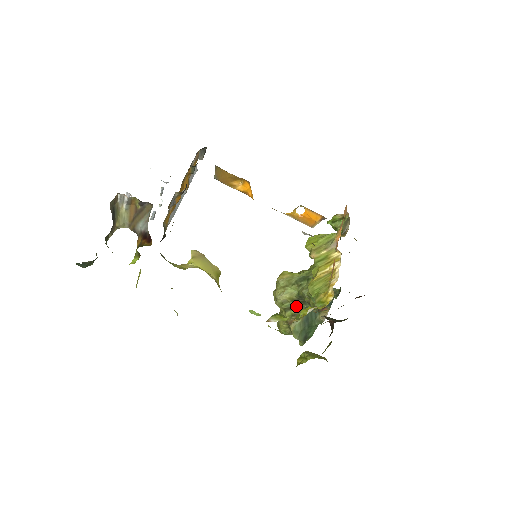
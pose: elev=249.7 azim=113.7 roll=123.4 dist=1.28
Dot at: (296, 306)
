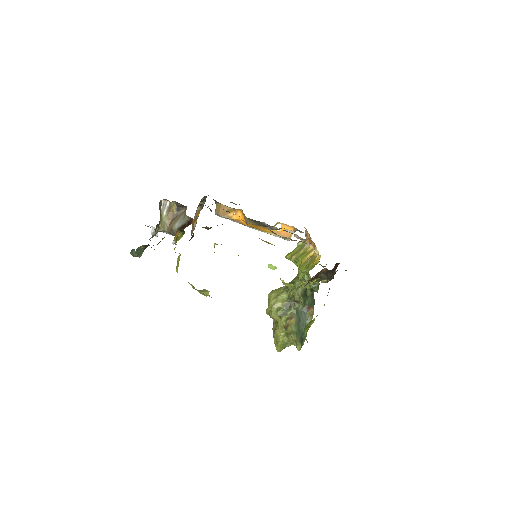
Dot at: (288, 310)
